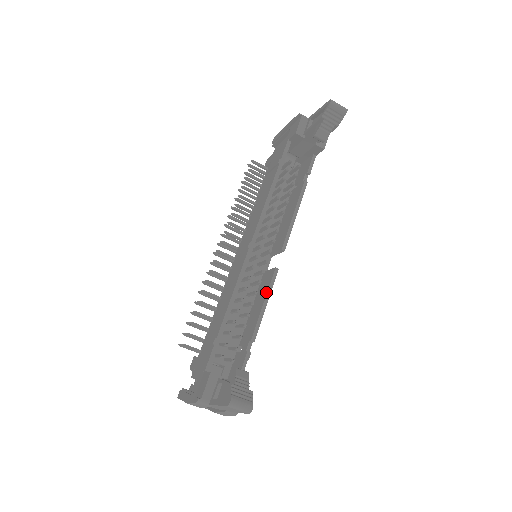
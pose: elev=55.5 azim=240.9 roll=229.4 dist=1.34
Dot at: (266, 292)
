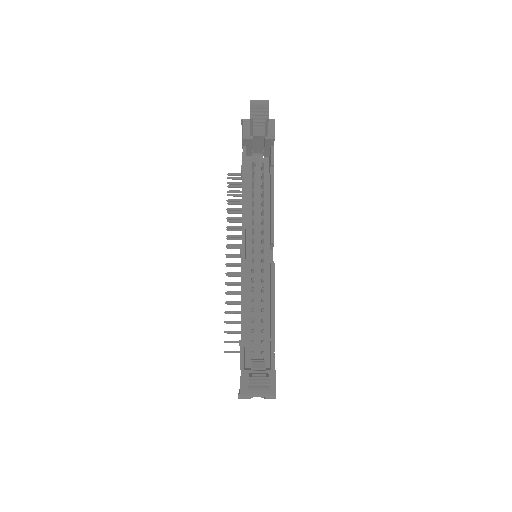
Dot at: occluded
